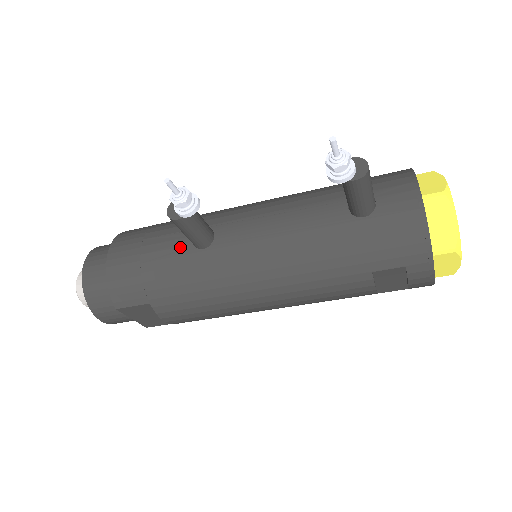
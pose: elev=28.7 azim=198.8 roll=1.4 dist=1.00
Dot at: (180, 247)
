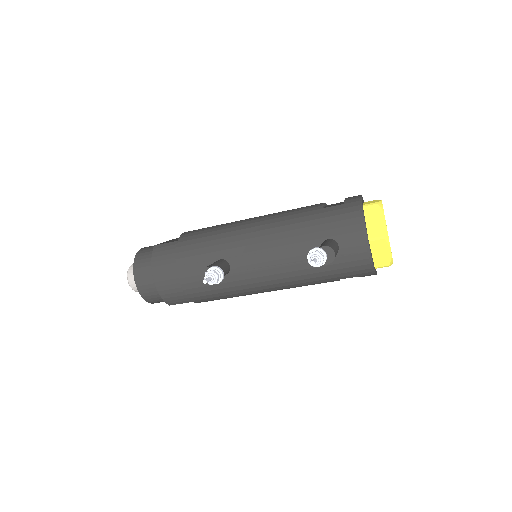
Dot at: occluded
